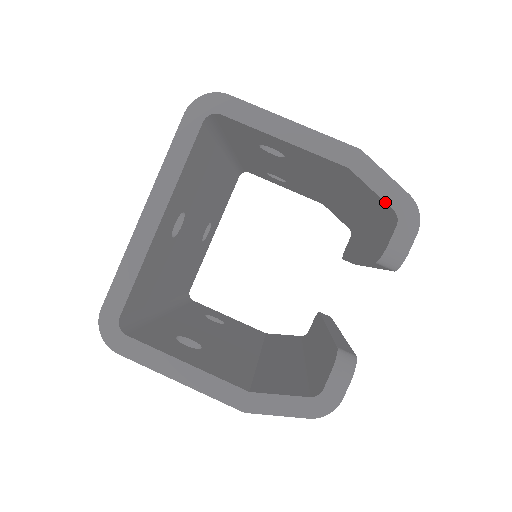
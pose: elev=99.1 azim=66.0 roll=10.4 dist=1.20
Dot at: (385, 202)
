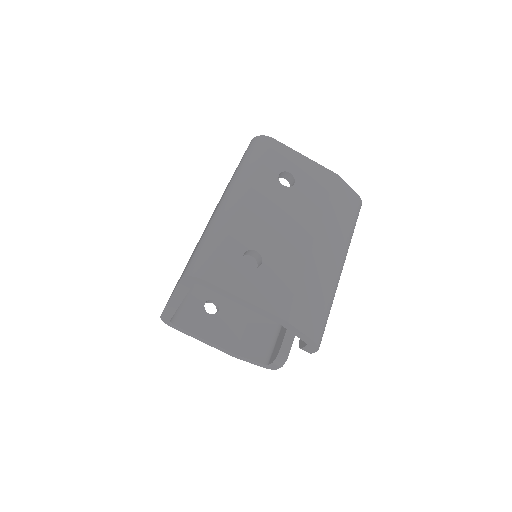
Dot at: occluded
